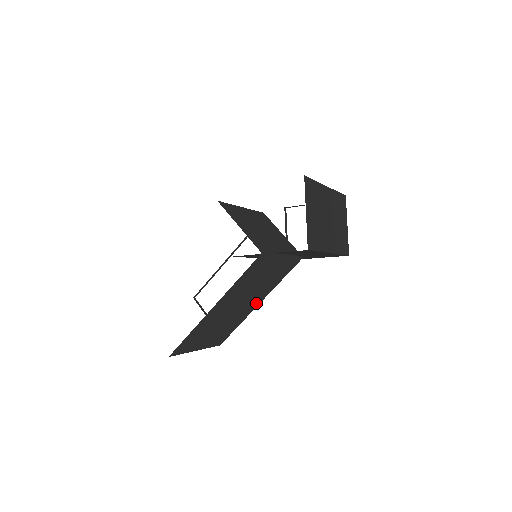
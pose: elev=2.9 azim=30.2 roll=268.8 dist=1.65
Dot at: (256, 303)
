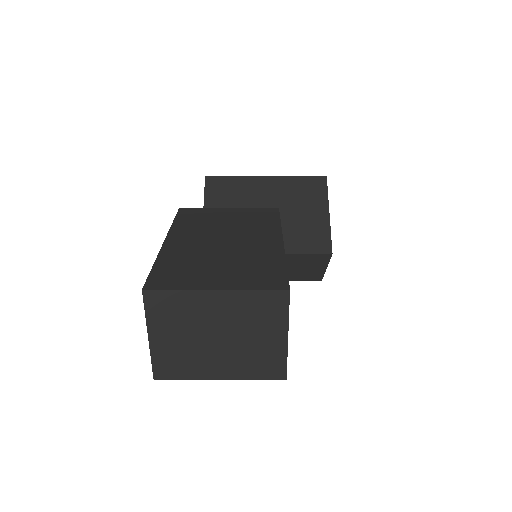
Dot at: (272, 241)
